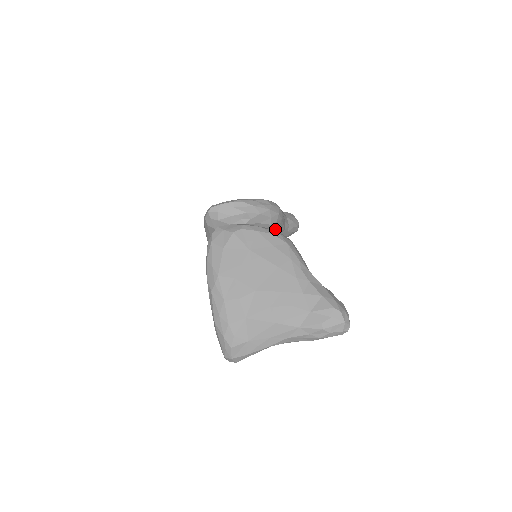
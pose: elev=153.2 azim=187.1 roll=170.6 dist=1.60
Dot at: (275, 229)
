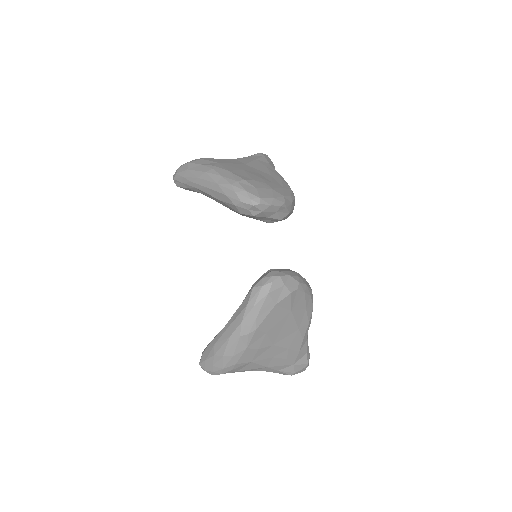
Dot at: occluded
